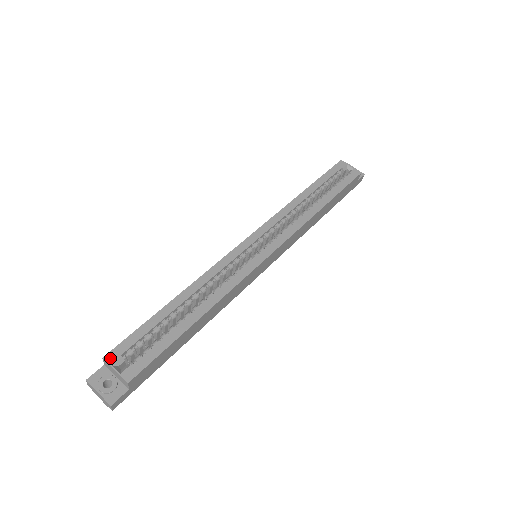
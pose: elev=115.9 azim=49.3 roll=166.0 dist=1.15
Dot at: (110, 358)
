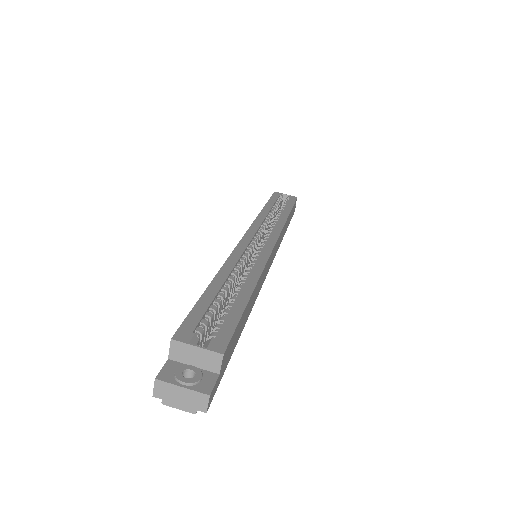
Dot at: (181, 337)
